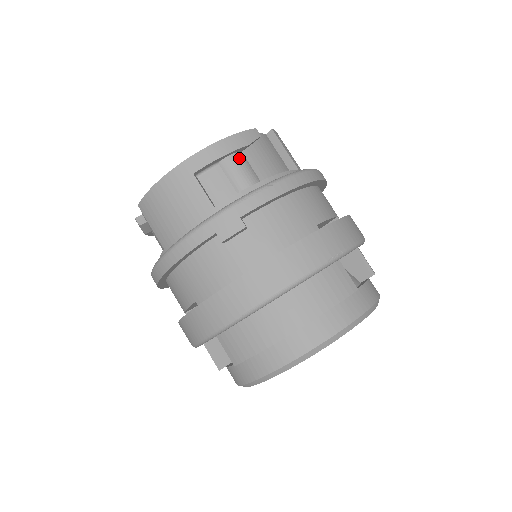
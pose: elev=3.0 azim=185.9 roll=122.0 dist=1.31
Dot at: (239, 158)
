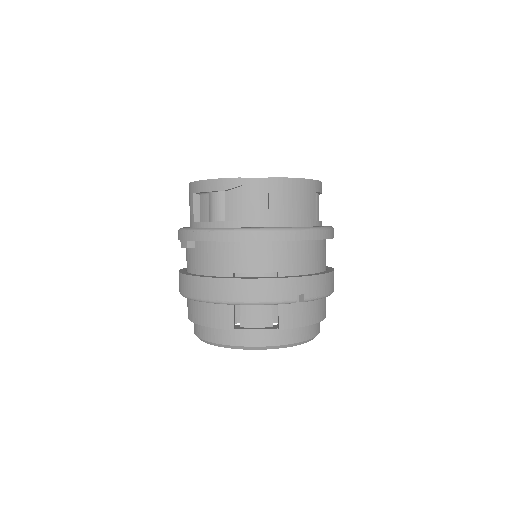
Dot at: (217, 197)
